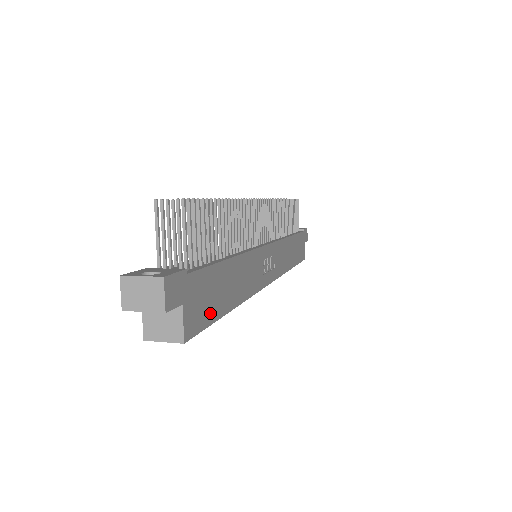
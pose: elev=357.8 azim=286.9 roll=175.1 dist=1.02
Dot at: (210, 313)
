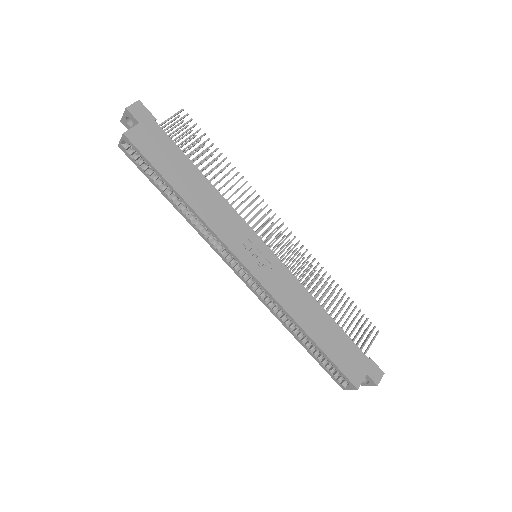
Dot at: (156, 159)
